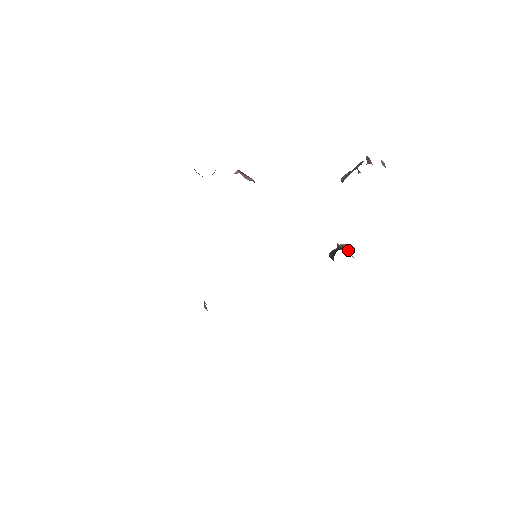
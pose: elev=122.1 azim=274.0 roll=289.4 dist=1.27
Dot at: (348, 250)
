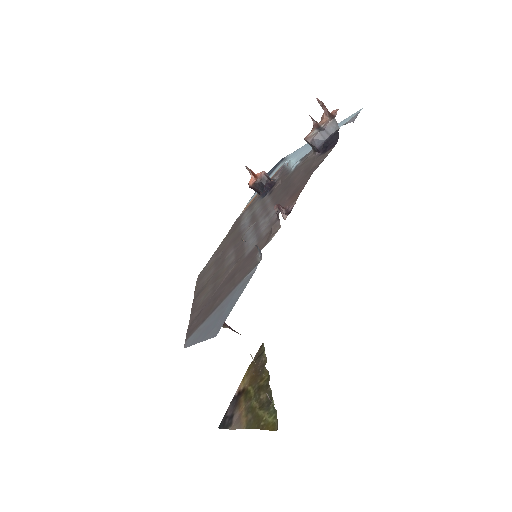
Dot at: occluded
